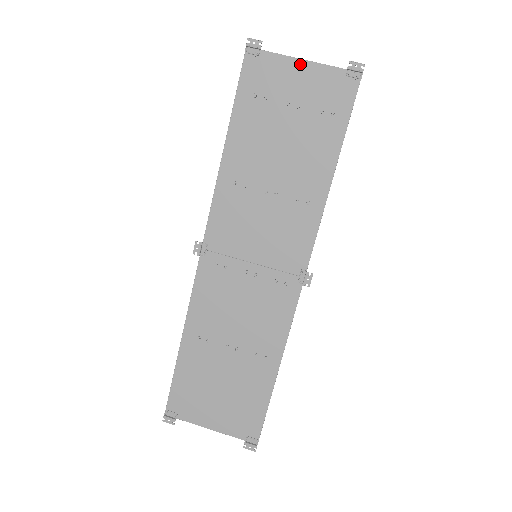
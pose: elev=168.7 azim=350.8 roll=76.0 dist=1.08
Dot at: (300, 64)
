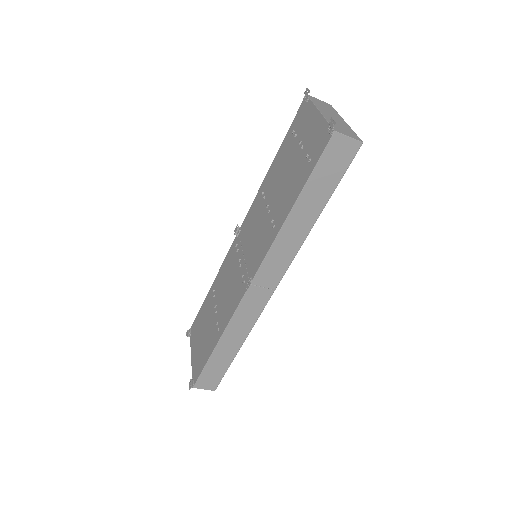
Dot at: (316, 114)
